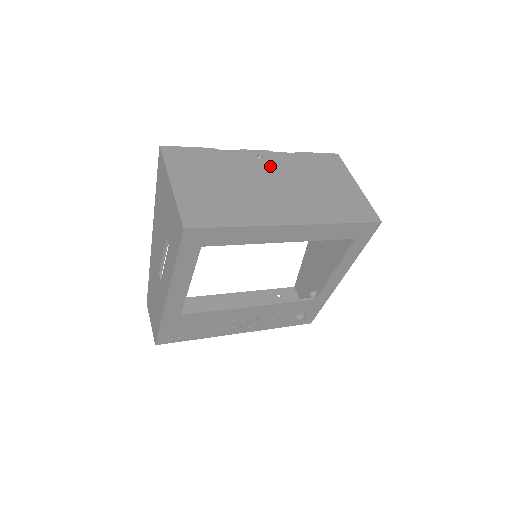
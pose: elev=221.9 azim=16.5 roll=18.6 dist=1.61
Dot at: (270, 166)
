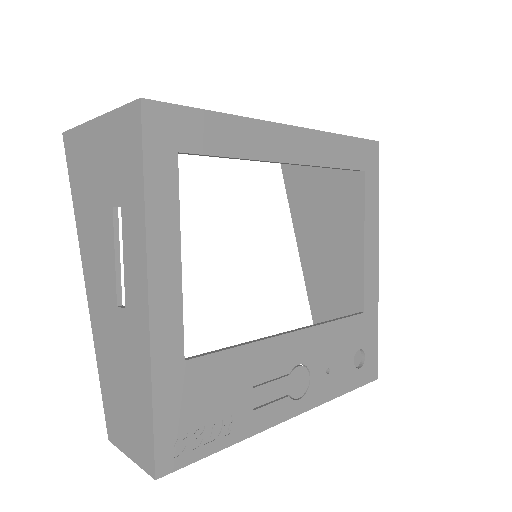
Dot at: occluded
